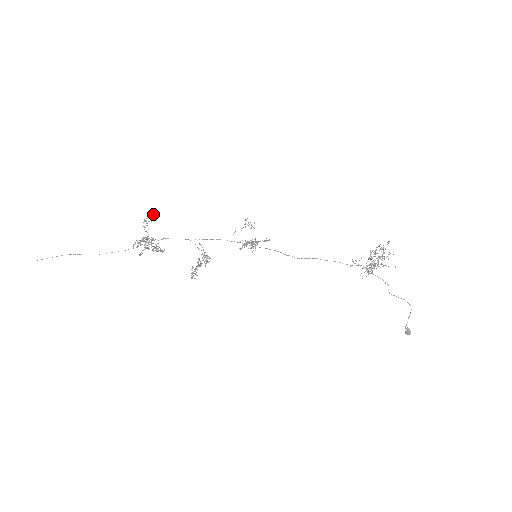
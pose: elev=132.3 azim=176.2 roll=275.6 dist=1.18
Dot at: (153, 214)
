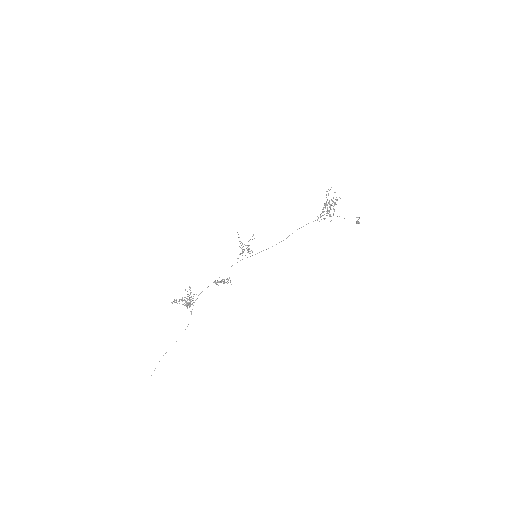
Dot at: occluded
